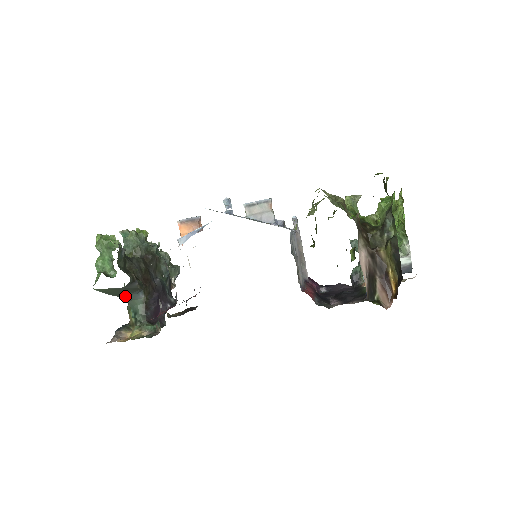
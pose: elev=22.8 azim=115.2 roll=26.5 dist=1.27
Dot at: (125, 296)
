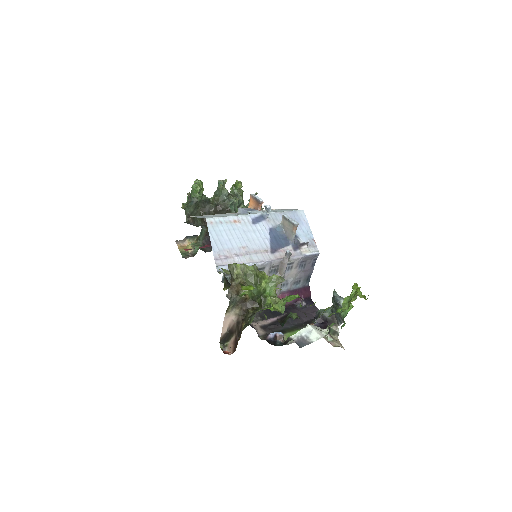
Dot at: occluded
